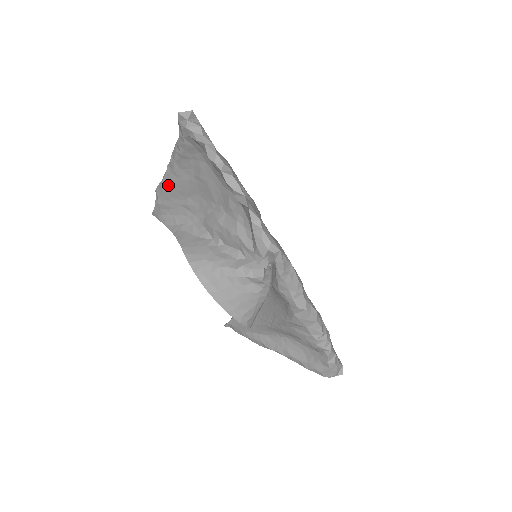
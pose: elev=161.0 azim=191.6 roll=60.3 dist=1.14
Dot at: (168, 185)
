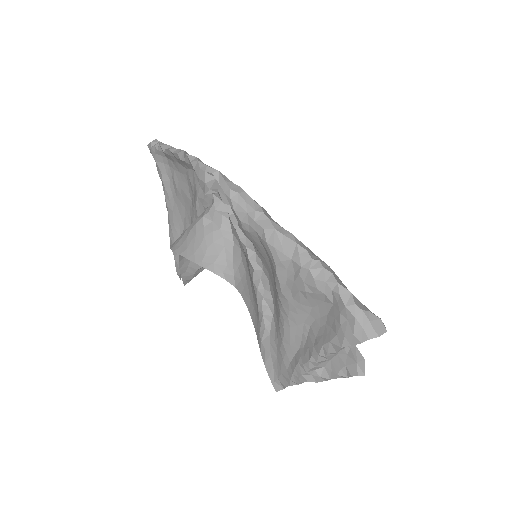
Dot at: (171, 228)
